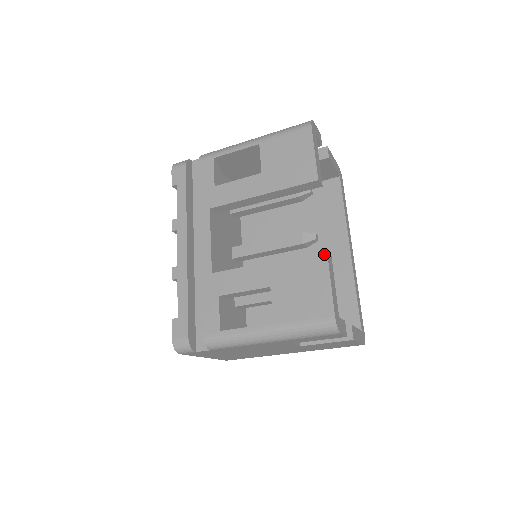
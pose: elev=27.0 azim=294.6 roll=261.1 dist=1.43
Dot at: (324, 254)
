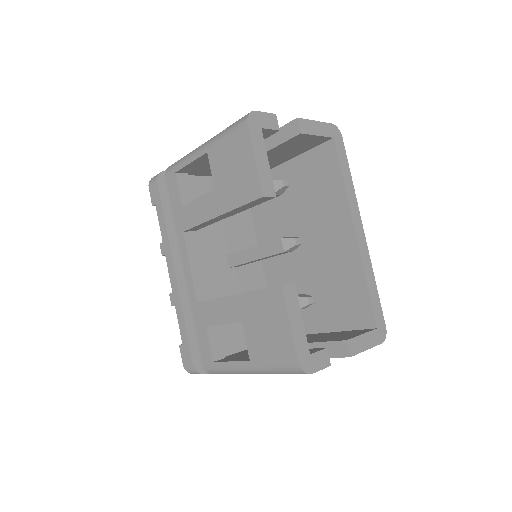
Dot at: (280, 289)
